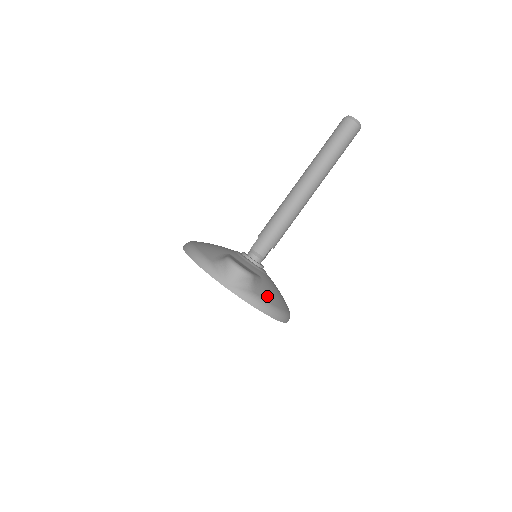
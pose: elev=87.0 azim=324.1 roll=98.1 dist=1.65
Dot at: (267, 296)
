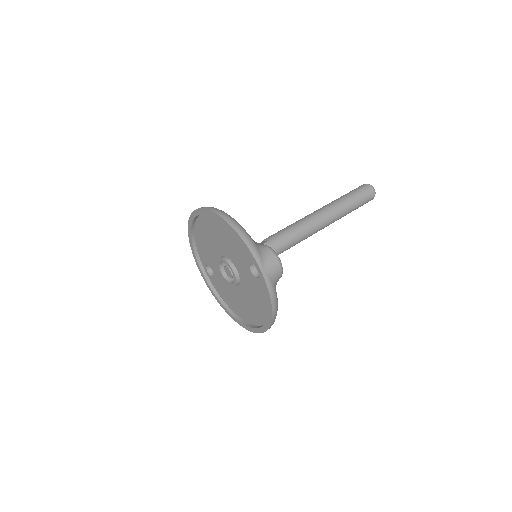
Dot at: occluded
